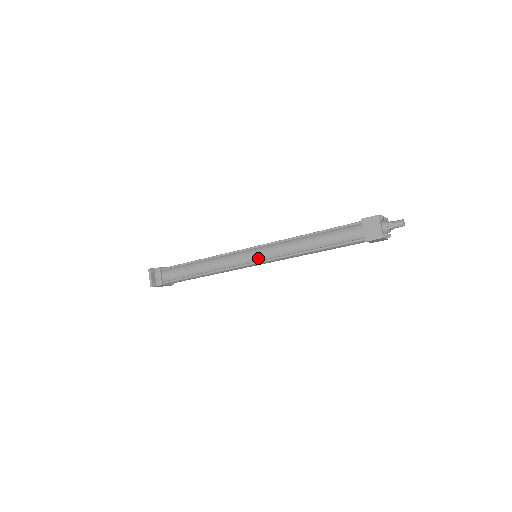
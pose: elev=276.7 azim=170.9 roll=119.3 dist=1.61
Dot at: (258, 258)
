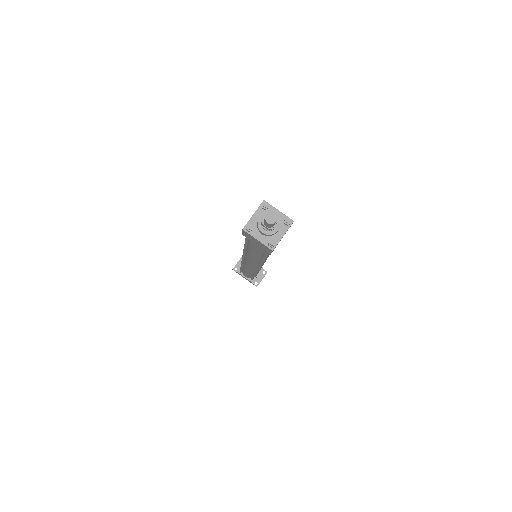
Dot at: occluded
